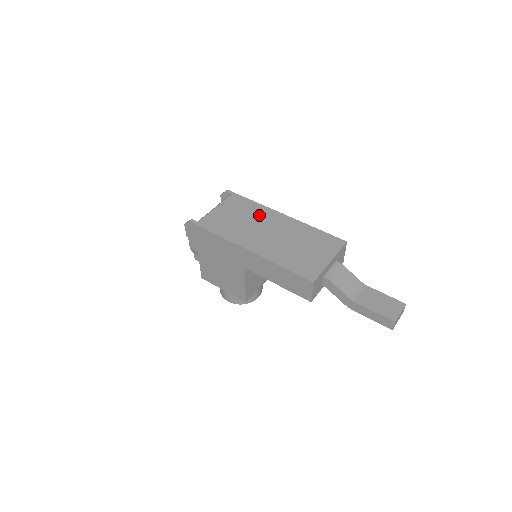
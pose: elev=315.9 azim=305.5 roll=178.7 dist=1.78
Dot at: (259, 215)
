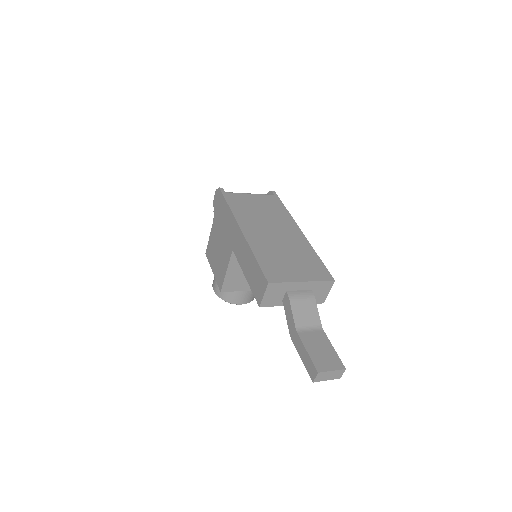
Dot at: (279, 218)
